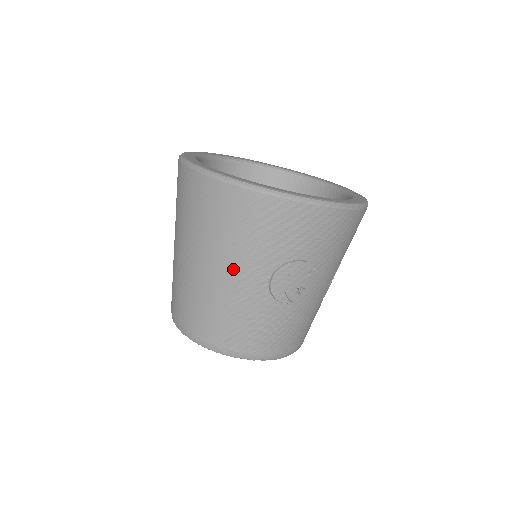
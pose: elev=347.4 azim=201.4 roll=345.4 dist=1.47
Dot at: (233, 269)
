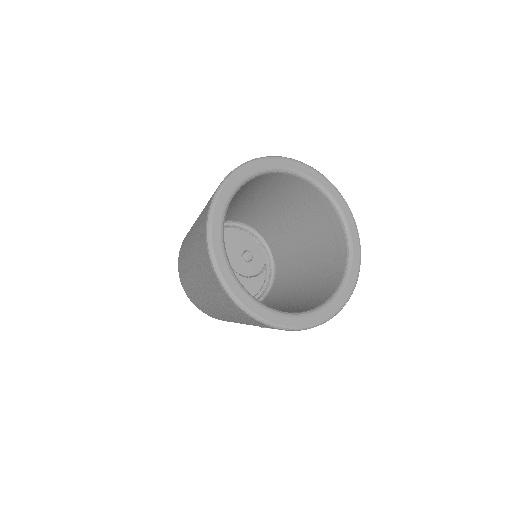
Dot at: (237, 321)
